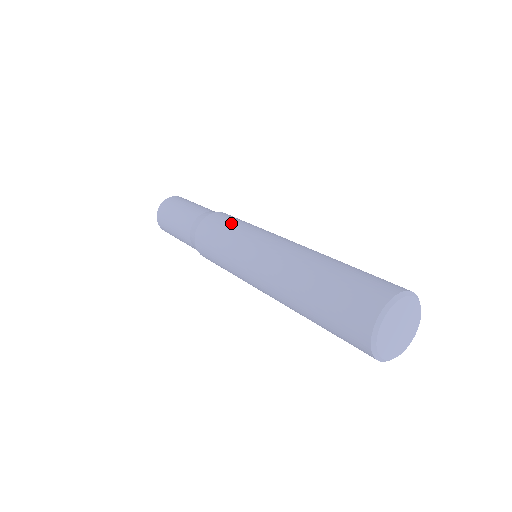
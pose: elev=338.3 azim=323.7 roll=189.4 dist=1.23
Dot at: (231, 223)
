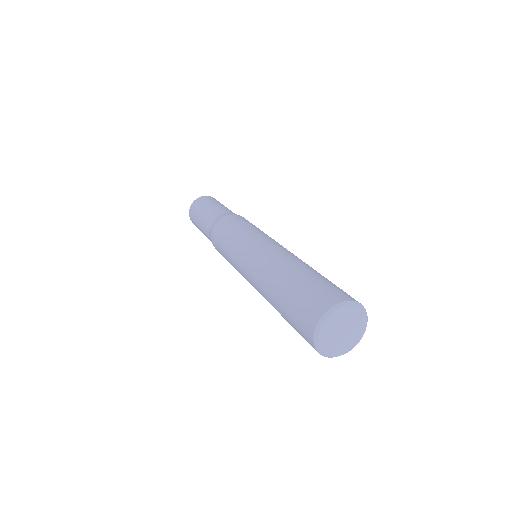
Dot at: (224, 243)
